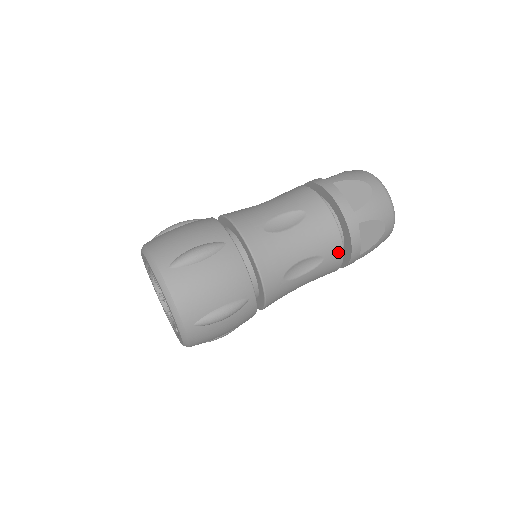
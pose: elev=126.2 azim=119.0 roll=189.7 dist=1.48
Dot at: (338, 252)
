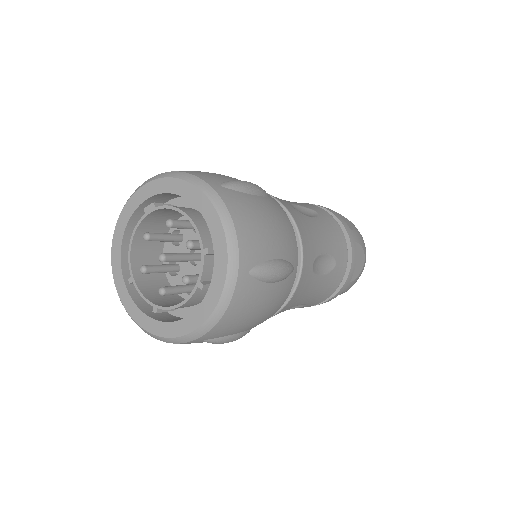
Dot at: (325, 213)
